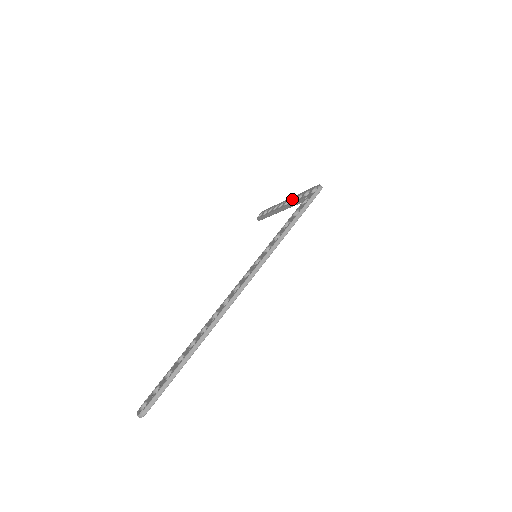
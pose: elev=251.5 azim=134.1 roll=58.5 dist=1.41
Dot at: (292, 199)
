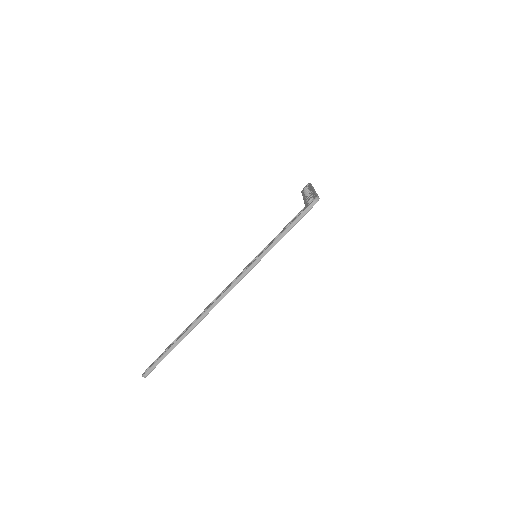
Dot at: (310, 194)
